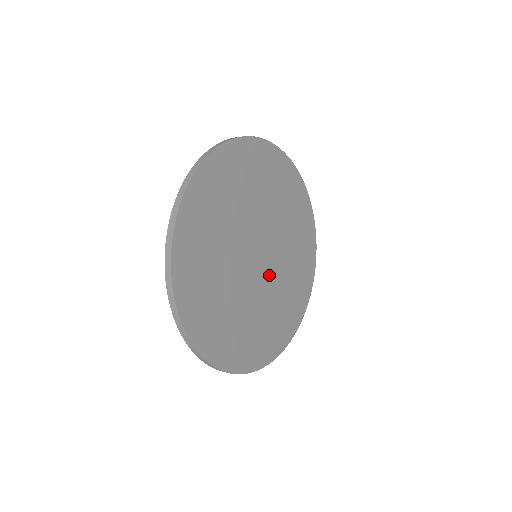
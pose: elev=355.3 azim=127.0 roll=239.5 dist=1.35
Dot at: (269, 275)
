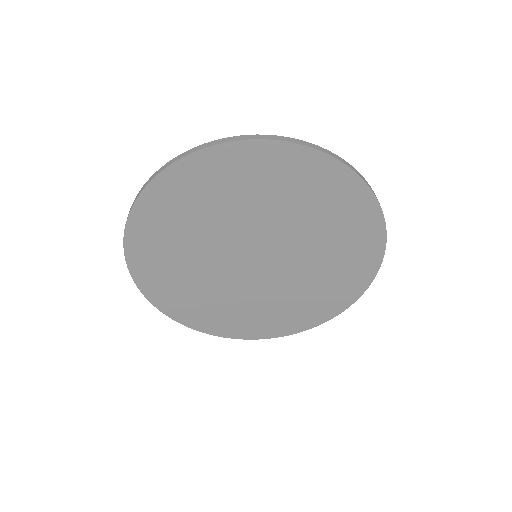
Dot at: (286, 258)
